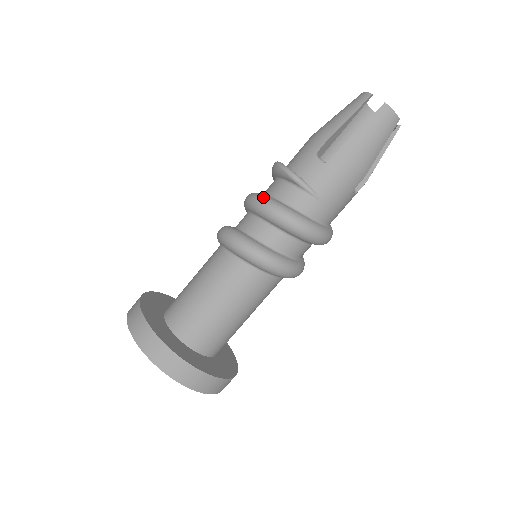
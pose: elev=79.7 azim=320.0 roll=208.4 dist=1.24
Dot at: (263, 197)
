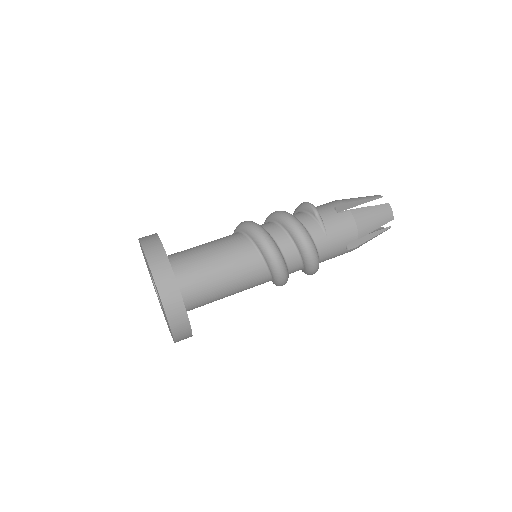
Dot at: occluded
